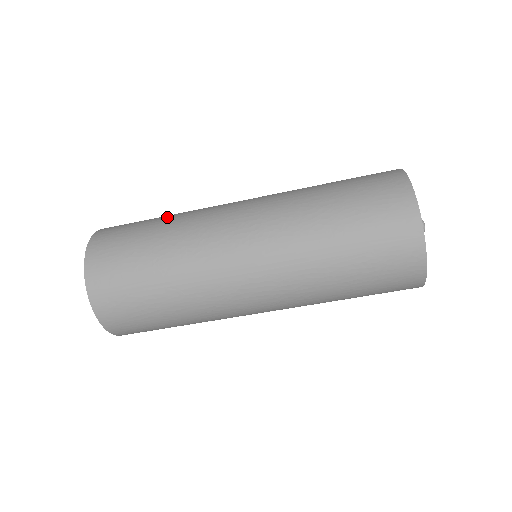
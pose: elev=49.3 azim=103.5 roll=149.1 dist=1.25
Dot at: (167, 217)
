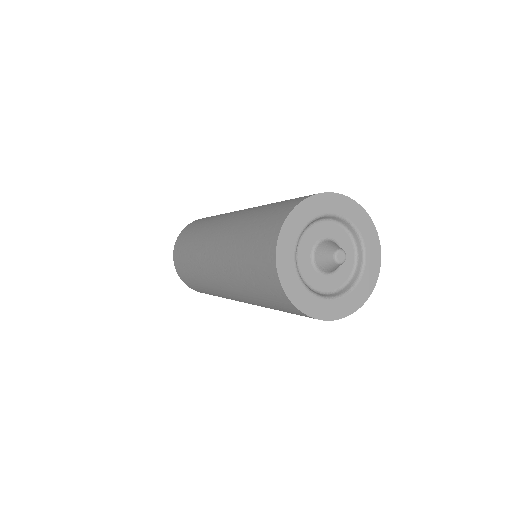
Dot at: (195, 233)
